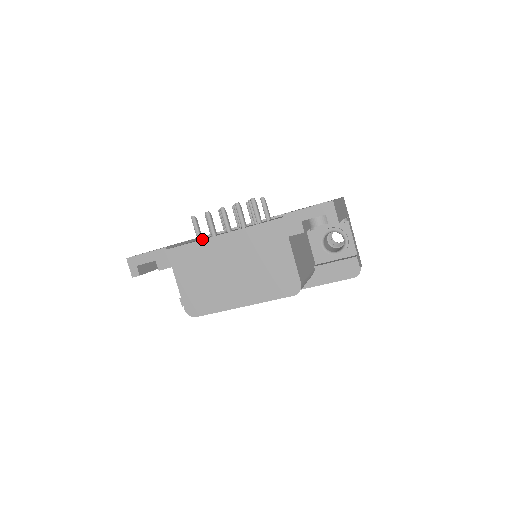
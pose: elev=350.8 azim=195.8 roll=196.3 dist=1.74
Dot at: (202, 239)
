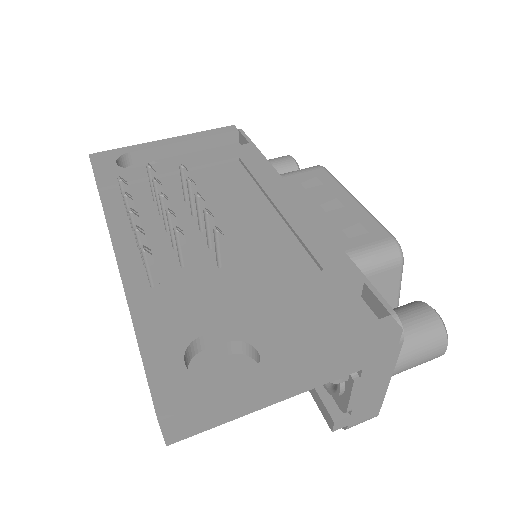
Dot at: occluded
